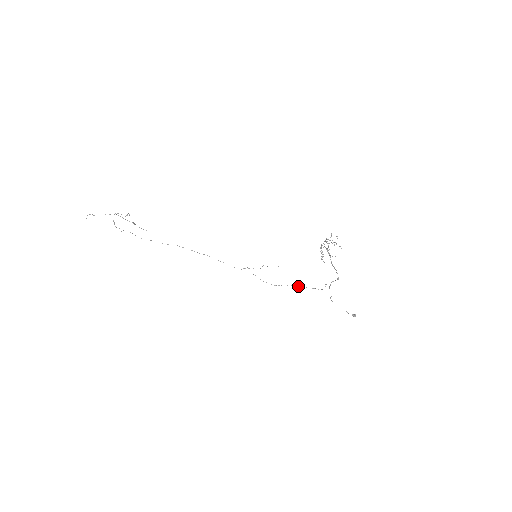
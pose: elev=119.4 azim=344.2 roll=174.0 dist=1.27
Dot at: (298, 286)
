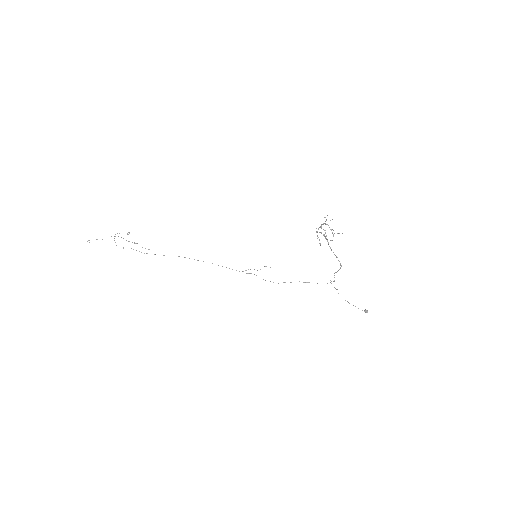
Dot at: occluded
